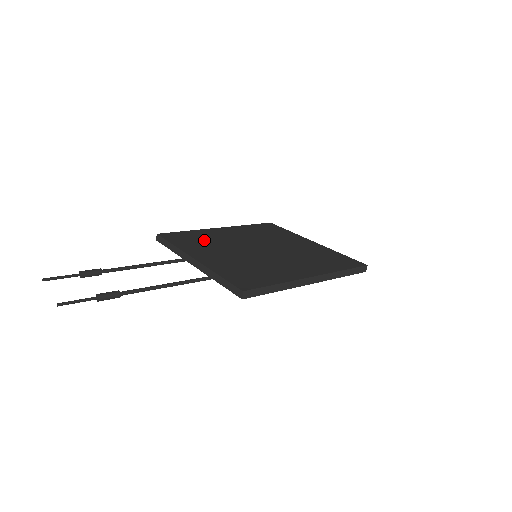
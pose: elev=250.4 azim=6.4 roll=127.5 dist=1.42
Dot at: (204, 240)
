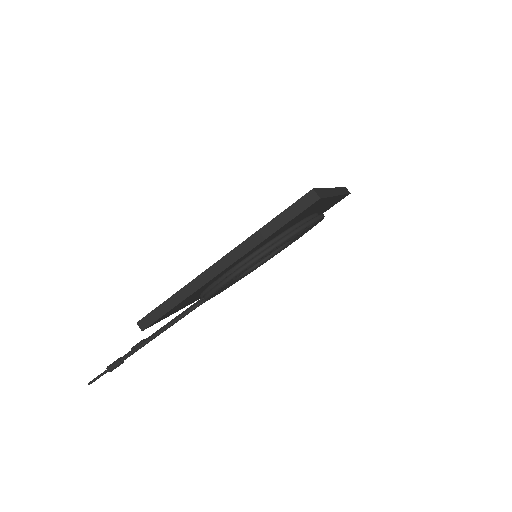
Dot at: occluded
